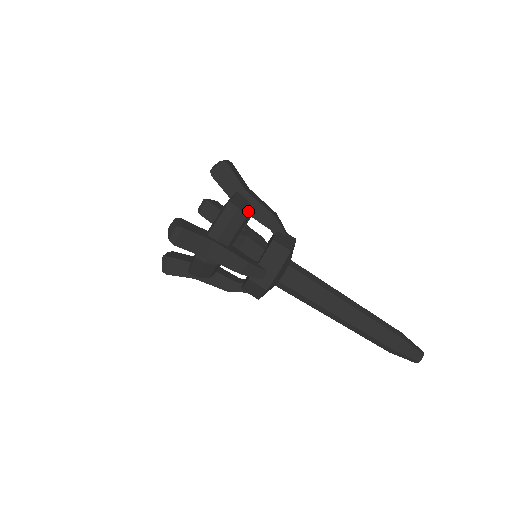
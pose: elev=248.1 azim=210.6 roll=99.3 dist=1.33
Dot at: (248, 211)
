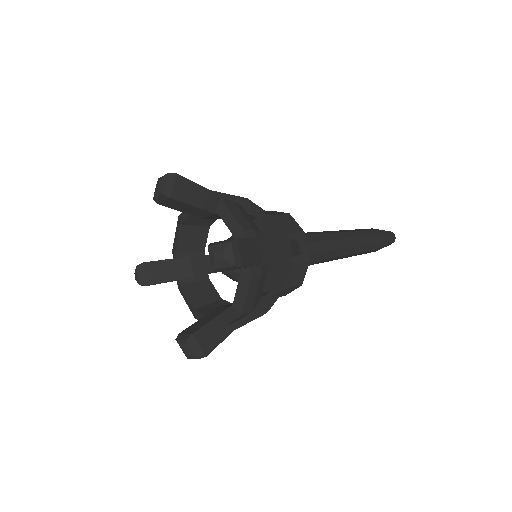
Dot at: occluded
